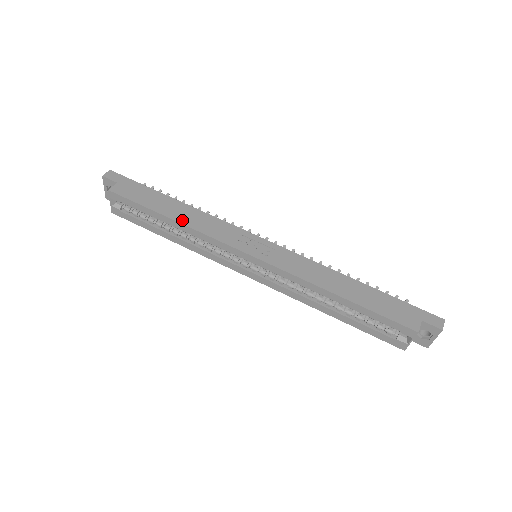
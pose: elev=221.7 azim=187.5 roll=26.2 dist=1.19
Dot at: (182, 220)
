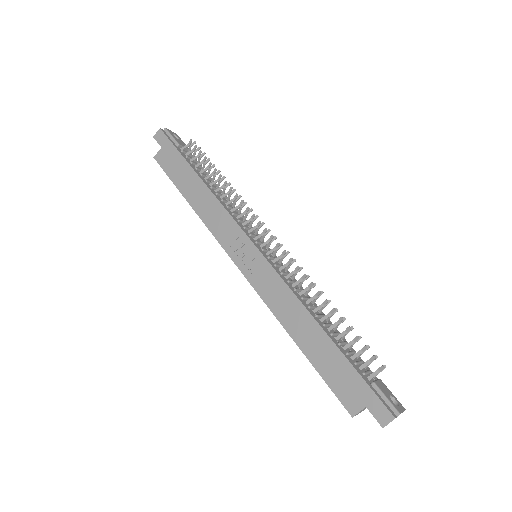
Dot at: (196, 206)
